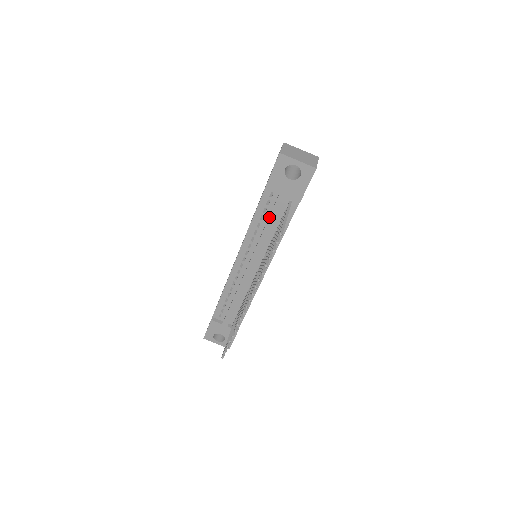
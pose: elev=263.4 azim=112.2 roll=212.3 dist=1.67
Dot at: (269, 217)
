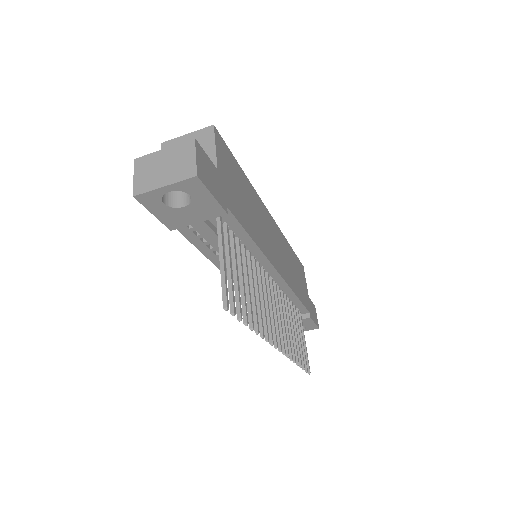
Dot at: occluded
